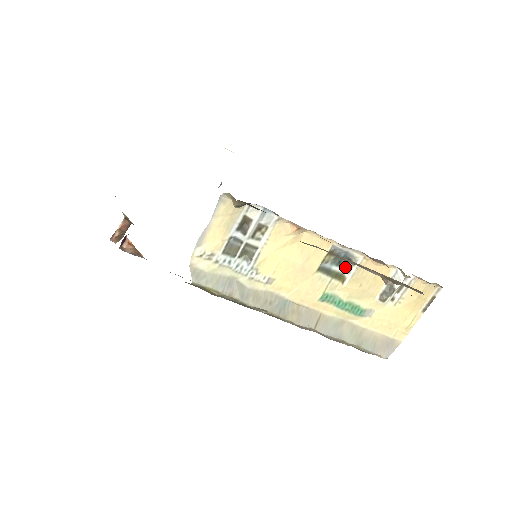
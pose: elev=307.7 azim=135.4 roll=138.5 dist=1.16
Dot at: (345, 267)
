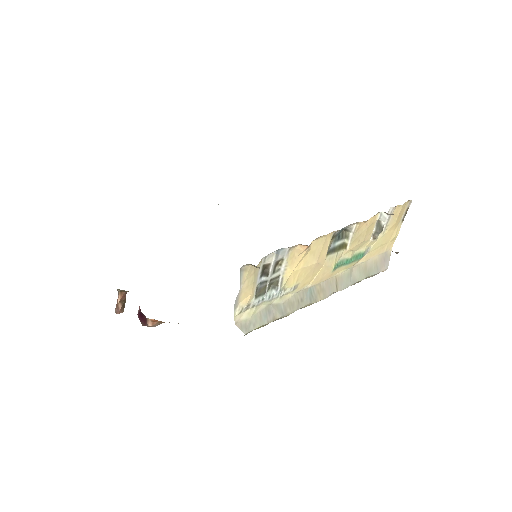
Dot at: (344, 237)
